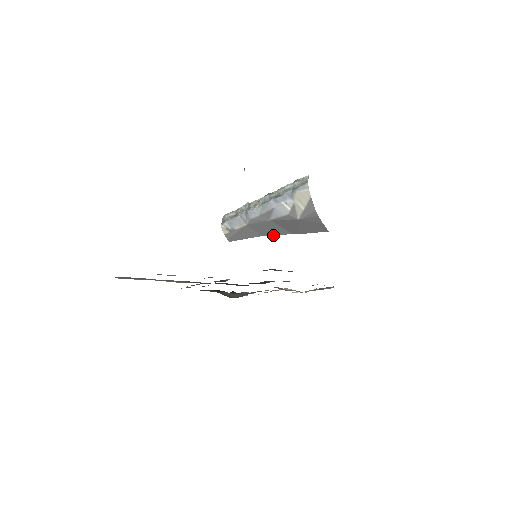
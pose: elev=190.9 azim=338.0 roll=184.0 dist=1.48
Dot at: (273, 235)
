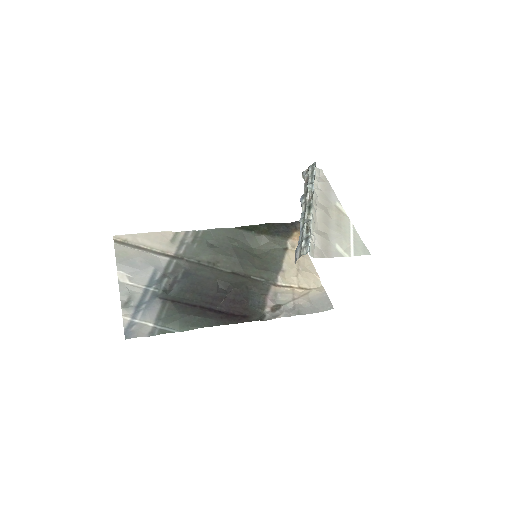
Dot at: occluded
